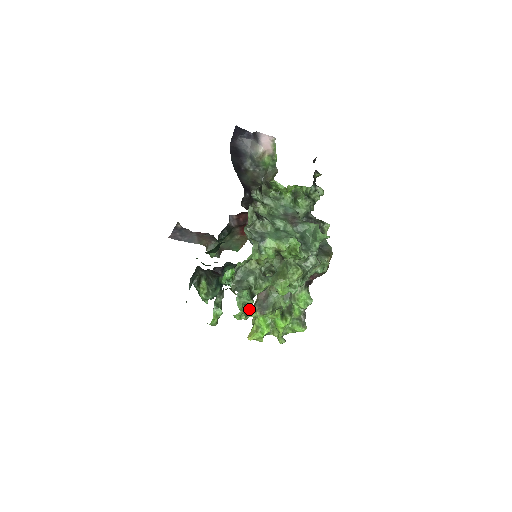
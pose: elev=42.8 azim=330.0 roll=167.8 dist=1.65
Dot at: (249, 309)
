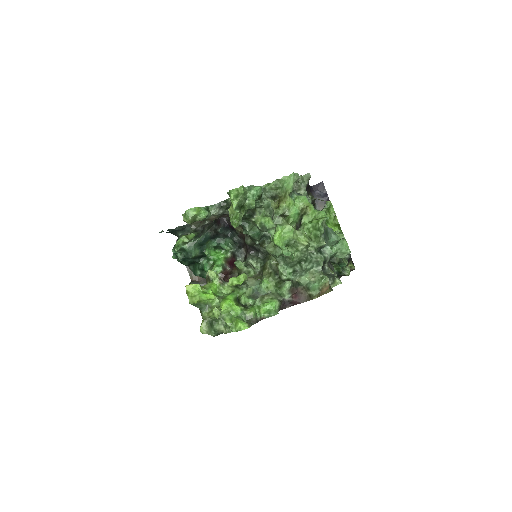
Dot at: (241, 213)
